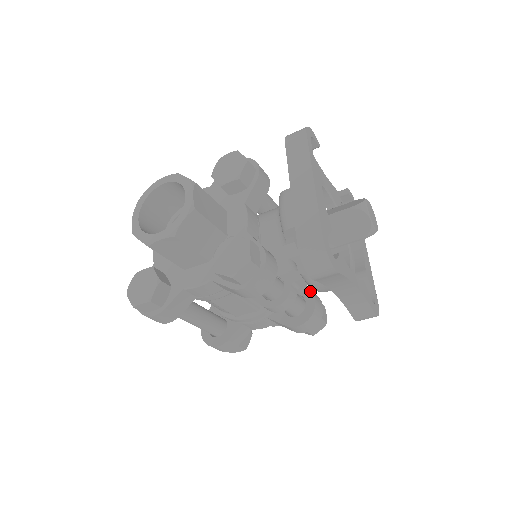
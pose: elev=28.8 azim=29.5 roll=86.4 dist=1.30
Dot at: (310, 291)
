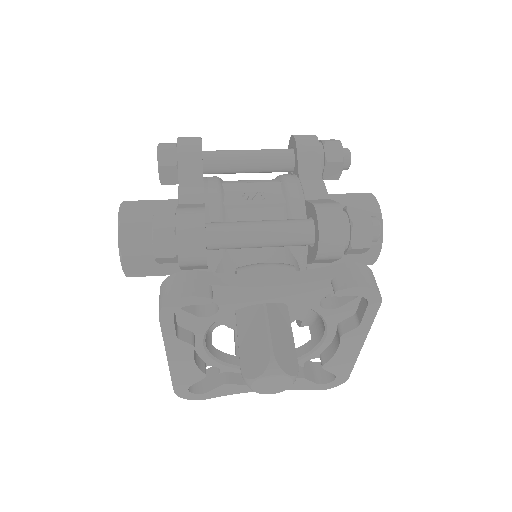
Dot at: occluded
